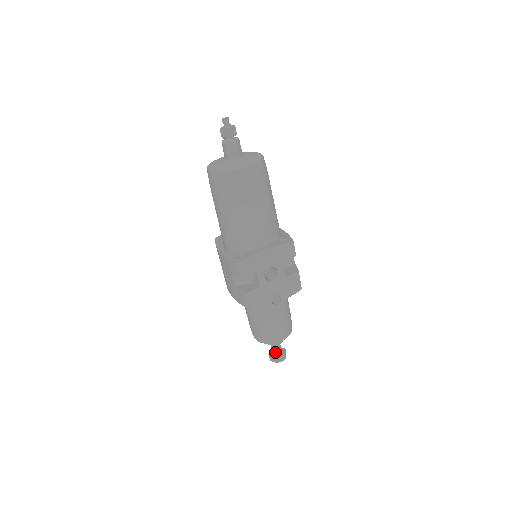
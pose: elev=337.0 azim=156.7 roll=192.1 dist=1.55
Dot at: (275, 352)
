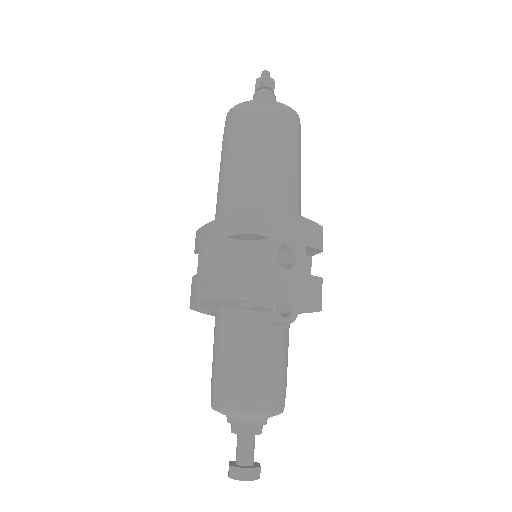
Dot at: (243, 456)
